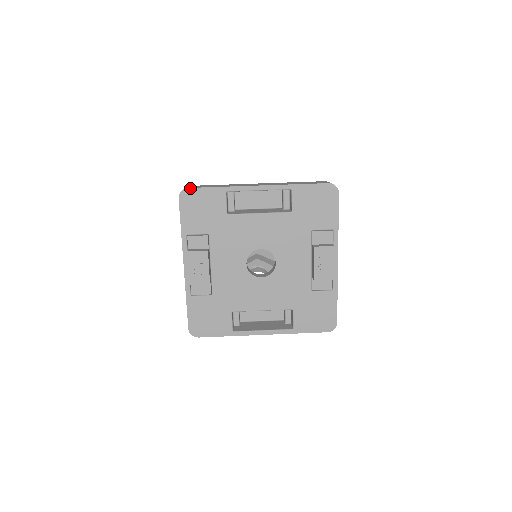
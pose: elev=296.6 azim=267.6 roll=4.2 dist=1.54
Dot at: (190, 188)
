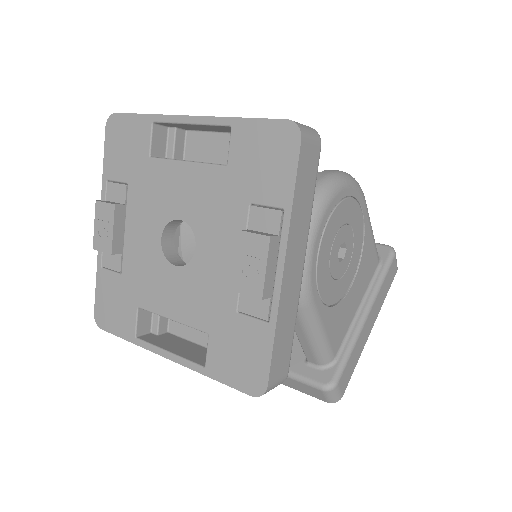
Dot at: (117, 113)
